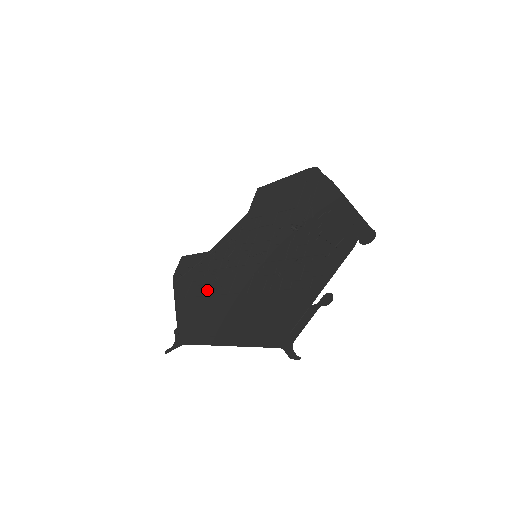
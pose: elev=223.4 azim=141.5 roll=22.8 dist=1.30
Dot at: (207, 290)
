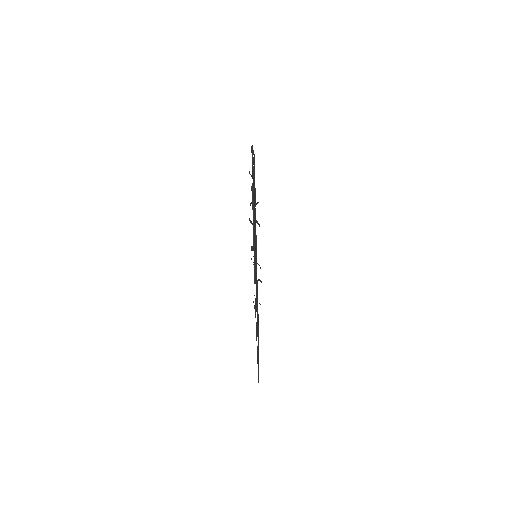
Dot at: occluded
